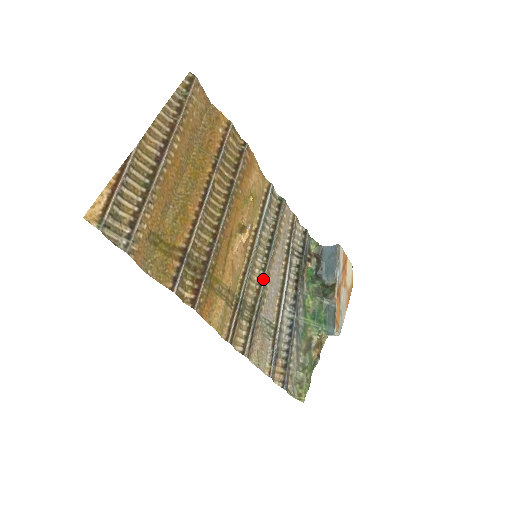
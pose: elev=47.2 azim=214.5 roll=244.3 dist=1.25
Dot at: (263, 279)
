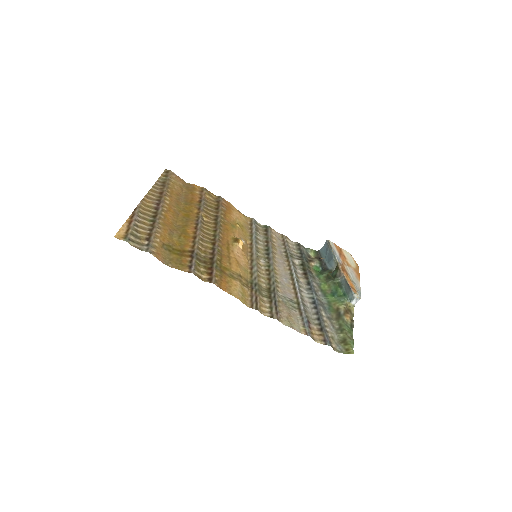
Dot at: (270, 271)
